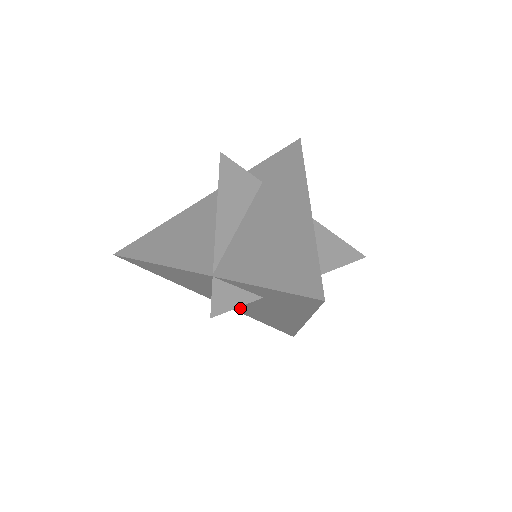
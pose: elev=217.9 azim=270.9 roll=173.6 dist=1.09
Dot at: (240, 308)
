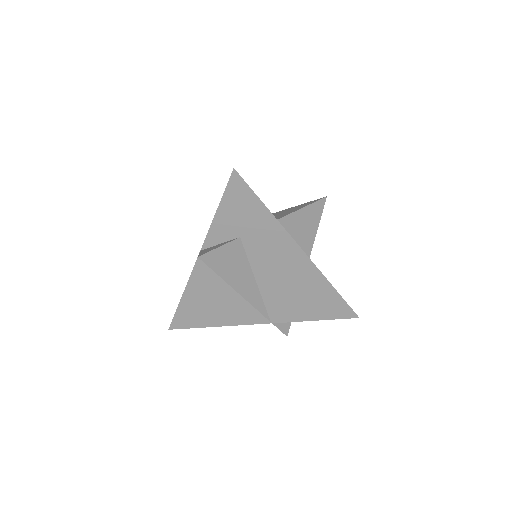
Dot at: (278, 306)
